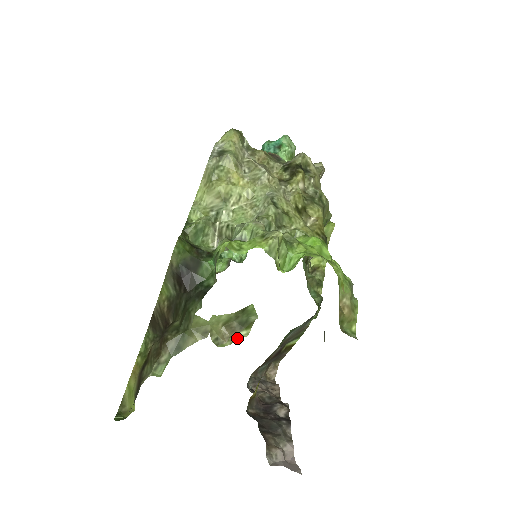
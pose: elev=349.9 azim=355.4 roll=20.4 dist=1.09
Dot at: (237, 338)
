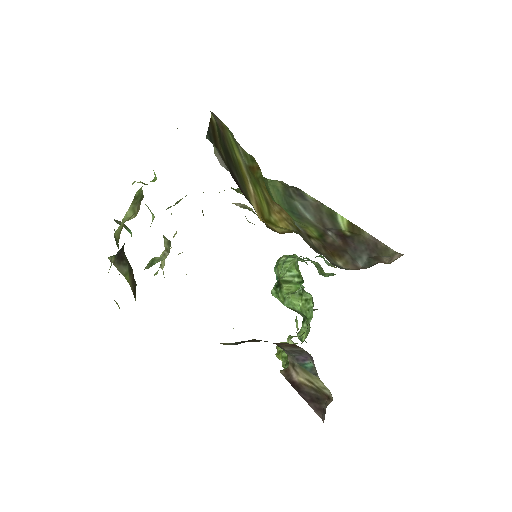
Dot at: occluded
